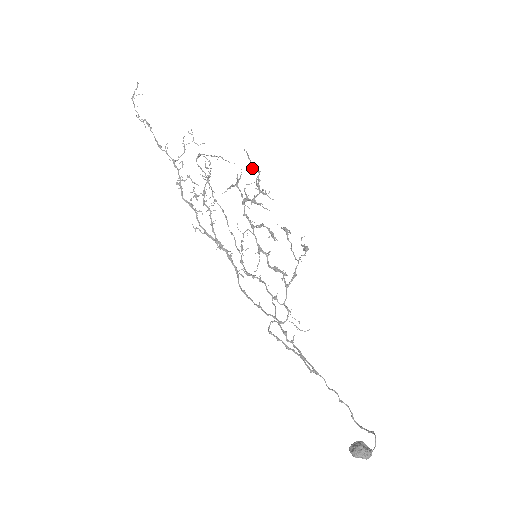
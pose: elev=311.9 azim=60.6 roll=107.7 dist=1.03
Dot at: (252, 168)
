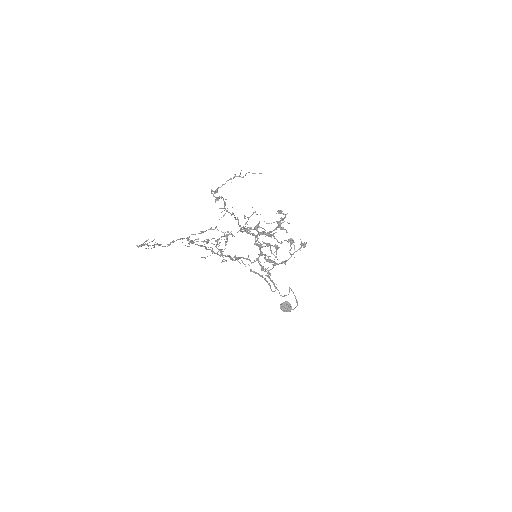
Dot at: occluded
